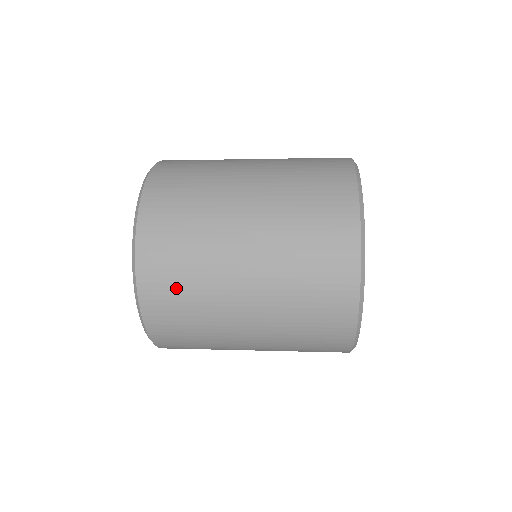
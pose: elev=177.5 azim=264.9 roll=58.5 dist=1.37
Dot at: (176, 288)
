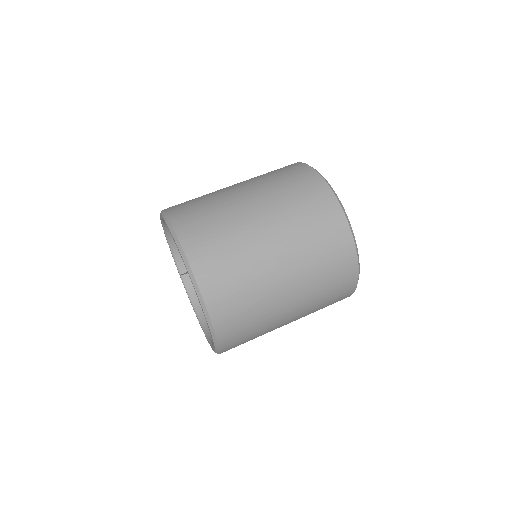
Dot at: occluded
